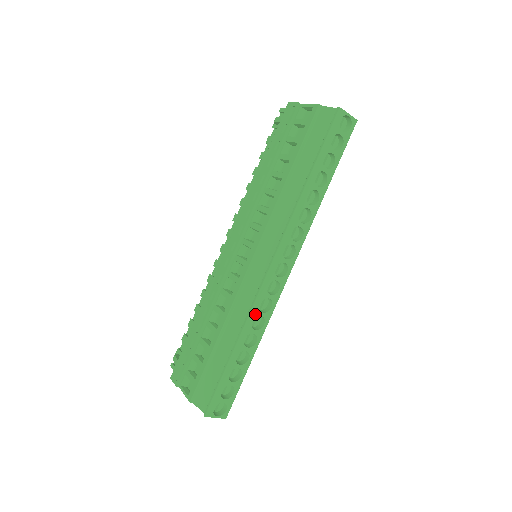
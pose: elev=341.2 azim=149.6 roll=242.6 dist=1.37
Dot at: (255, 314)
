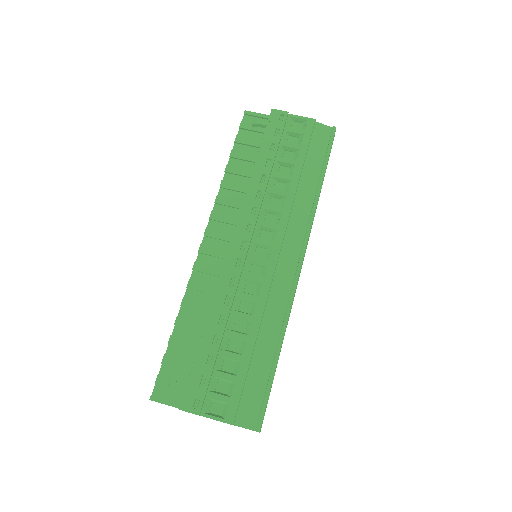
Dot at: occluded
